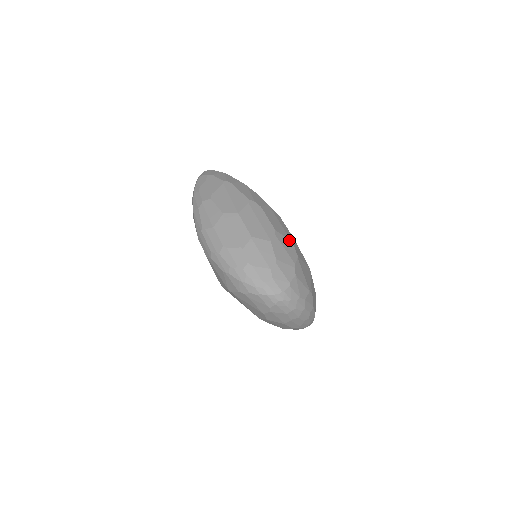
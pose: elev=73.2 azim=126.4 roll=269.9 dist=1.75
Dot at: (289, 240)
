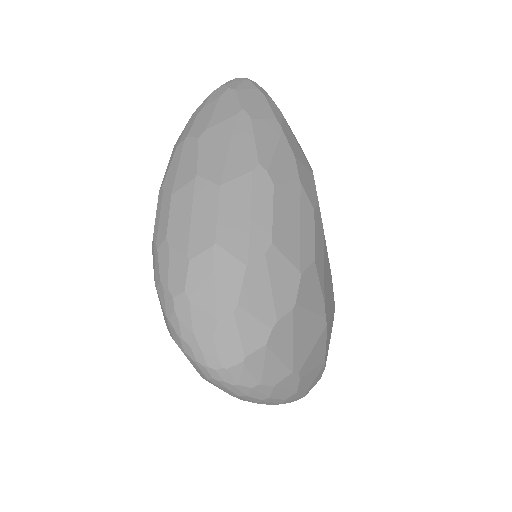
Dot at: (295, 268)
